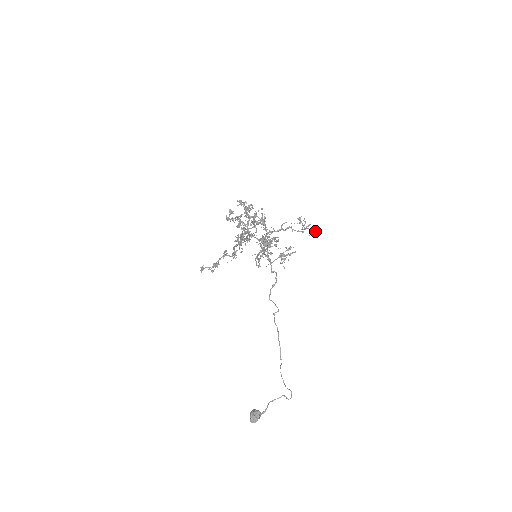
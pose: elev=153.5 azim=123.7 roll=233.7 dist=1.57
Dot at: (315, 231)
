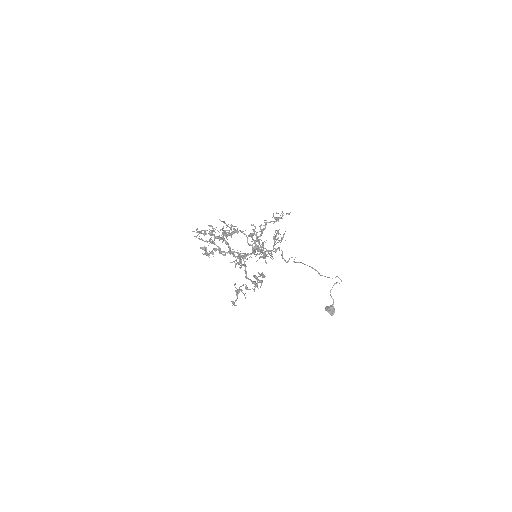
Dot at: occluded
